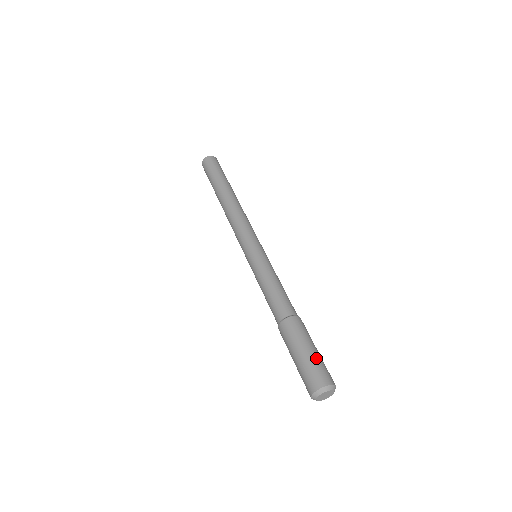
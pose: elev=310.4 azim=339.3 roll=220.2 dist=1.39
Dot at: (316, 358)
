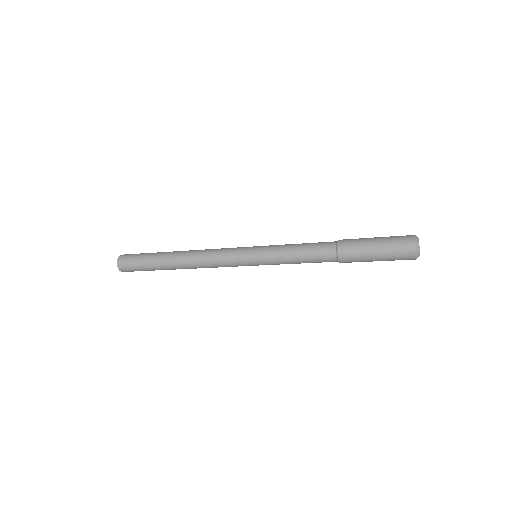
Dot at: occluded
